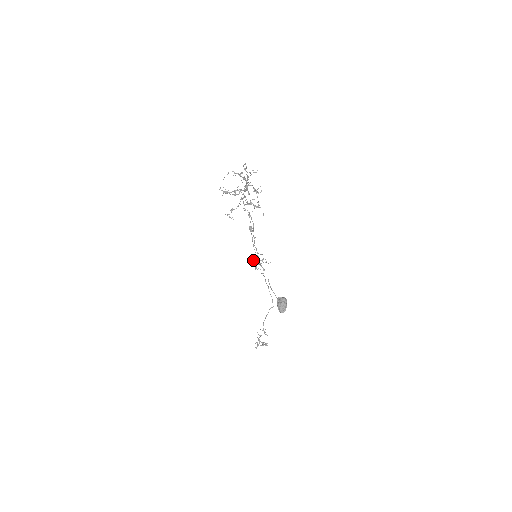
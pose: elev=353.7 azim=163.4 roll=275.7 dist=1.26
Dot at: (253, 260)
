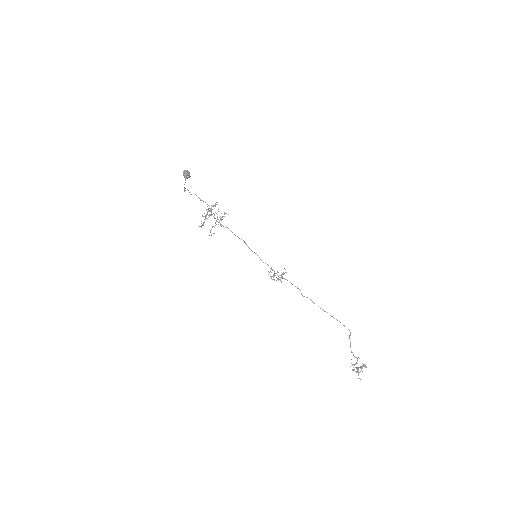
Dot at: (273, 277)
